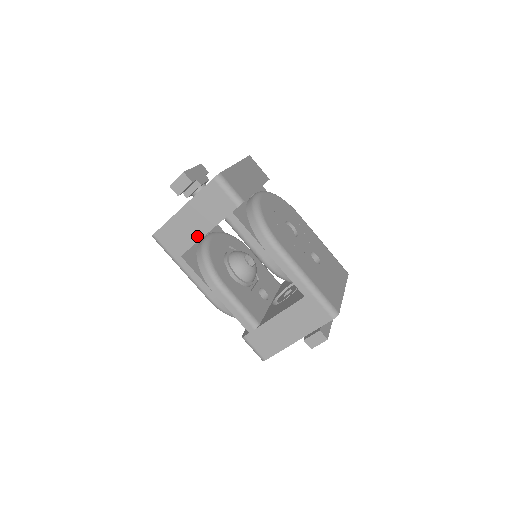
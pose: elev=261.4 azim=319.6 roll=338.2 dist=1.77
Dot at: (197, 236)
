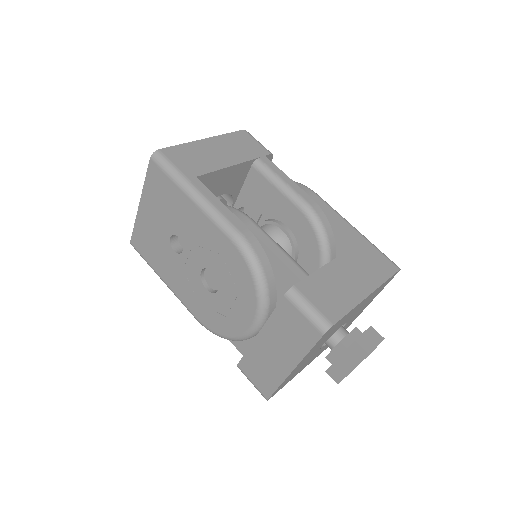
Dot at: (222, 164)
